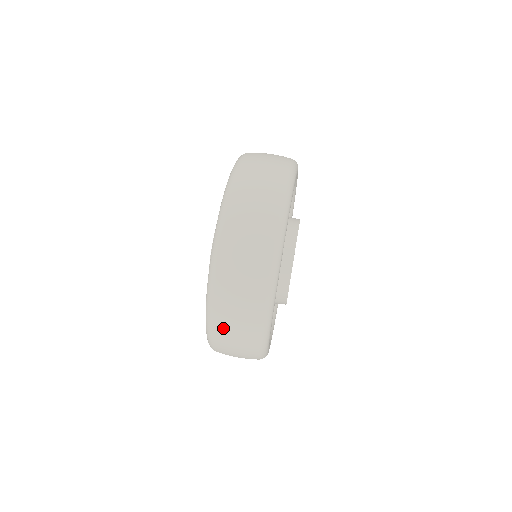
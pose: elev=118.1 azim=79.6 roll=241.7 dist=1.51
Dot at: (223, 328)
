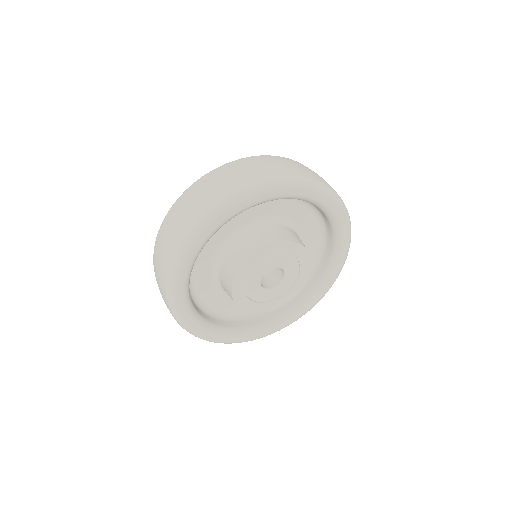
Dot at: (165, 228)
